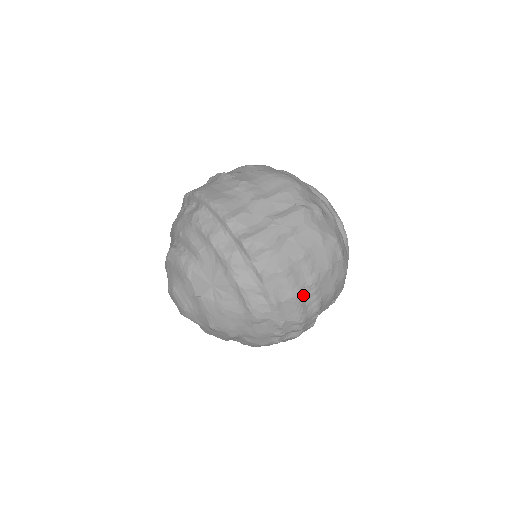
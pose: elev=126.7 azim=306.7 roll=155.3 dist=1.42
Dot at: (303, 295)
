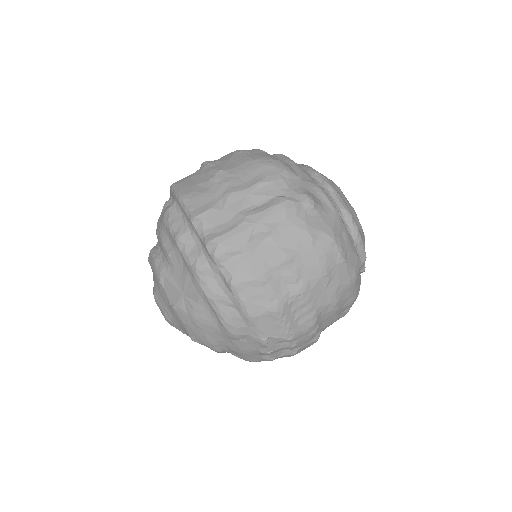
Dot at: (288, 307)
